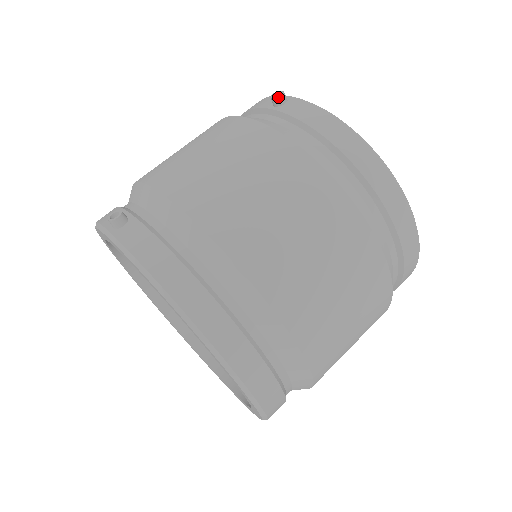
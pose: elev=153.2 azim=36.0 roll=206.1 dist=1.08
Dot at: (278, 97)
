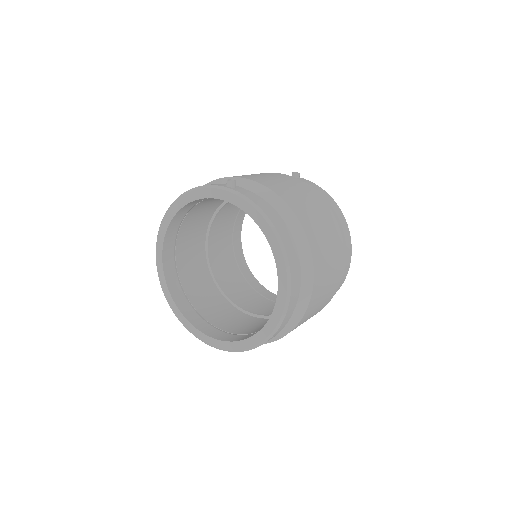
Dot at: (298, 173)
